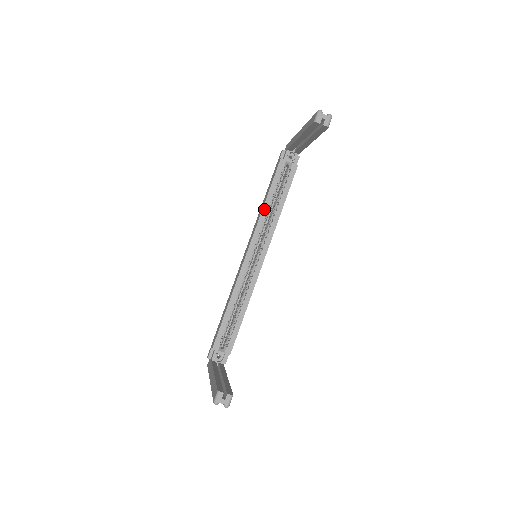
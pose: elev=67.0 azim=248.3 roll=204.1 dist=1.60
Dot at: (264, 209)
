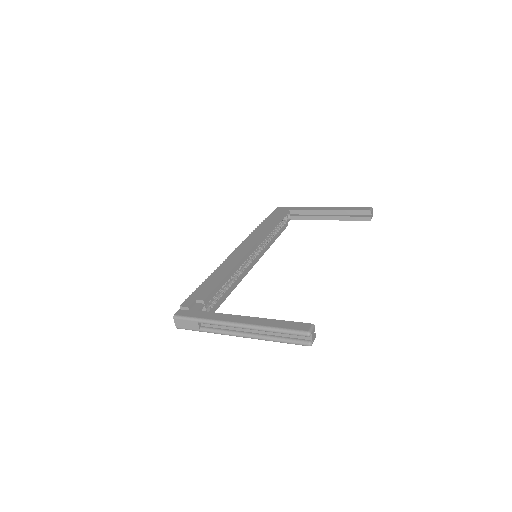
Dot at: (270, 230)
